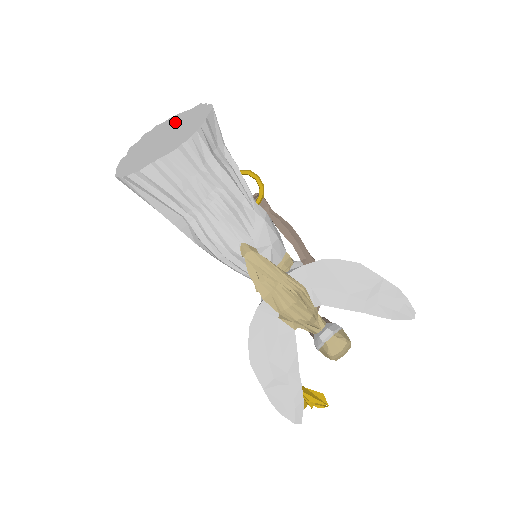
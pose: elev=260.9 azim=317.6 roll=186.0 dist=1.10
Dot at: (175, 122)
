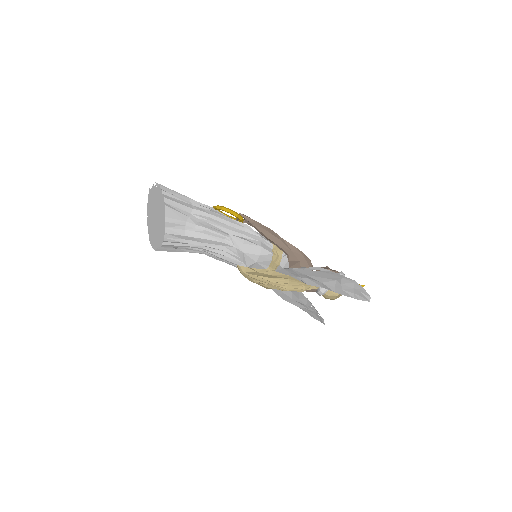
Dot at: (155, 200)
